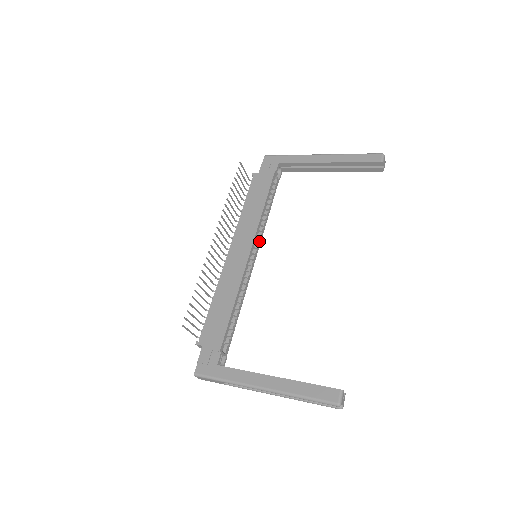
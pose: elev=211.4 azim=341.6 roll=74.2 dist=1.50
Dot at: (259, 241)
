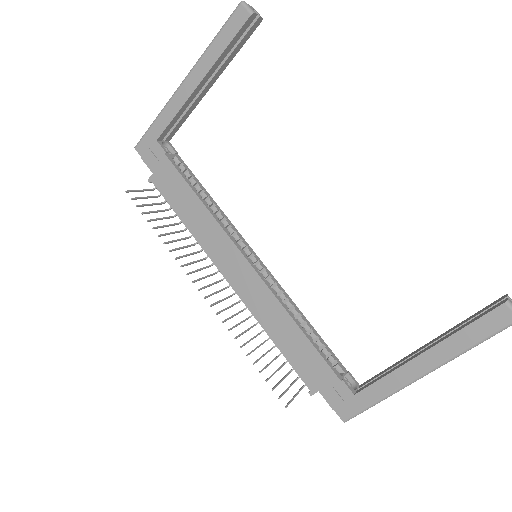
Dot at: (238, 236)
